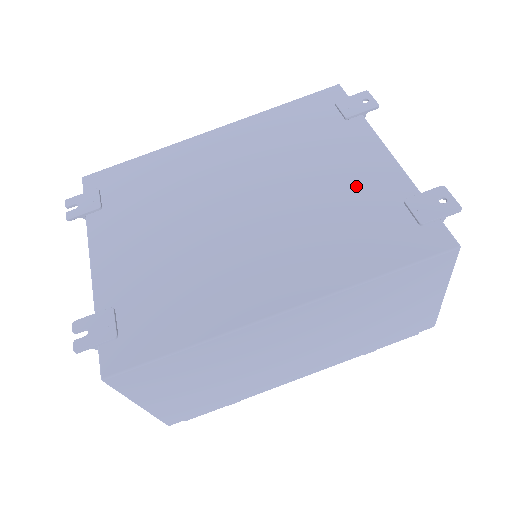
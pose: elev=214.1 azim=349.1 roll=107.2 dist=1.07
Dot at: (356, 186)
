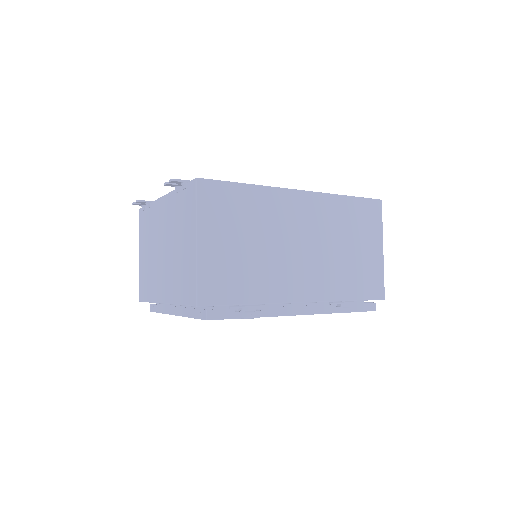
Dot at: occluded
